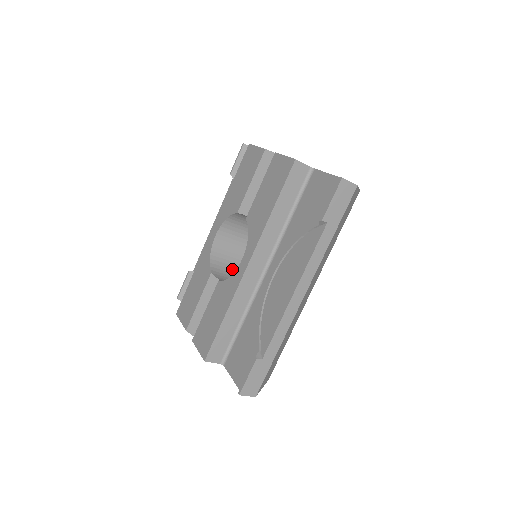
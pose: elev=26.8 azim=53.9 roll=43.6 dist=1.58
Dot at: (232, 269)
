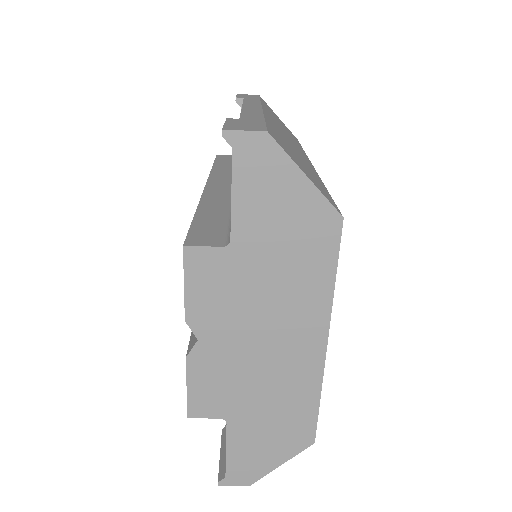
Dot at: occluded
